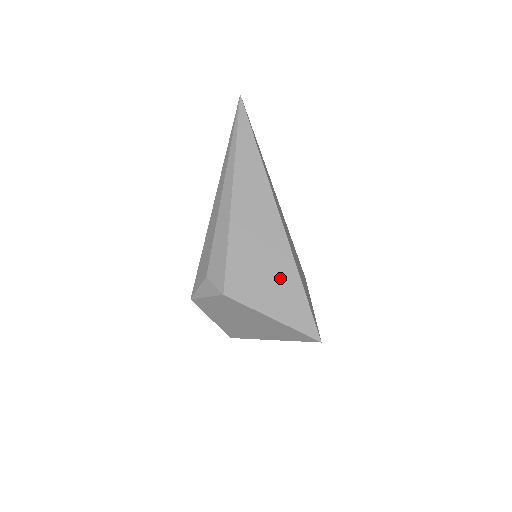
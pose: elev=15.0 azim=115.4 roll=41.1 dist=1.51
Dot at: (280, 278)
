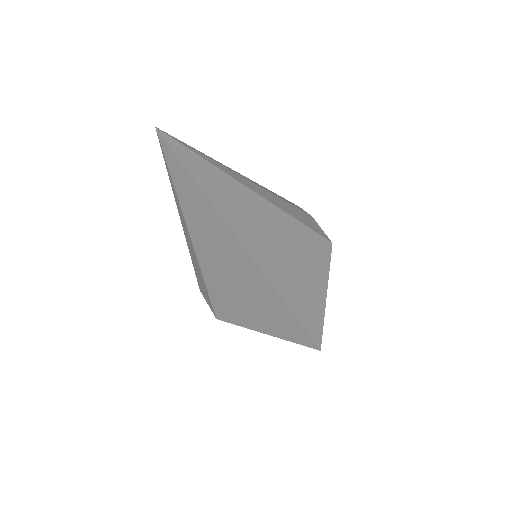
Dot at: (272, 315)
